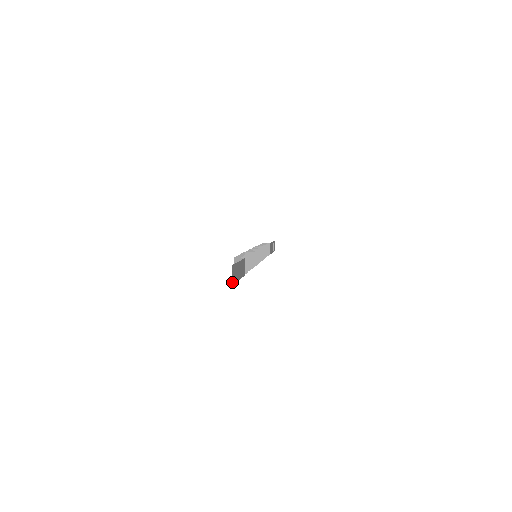
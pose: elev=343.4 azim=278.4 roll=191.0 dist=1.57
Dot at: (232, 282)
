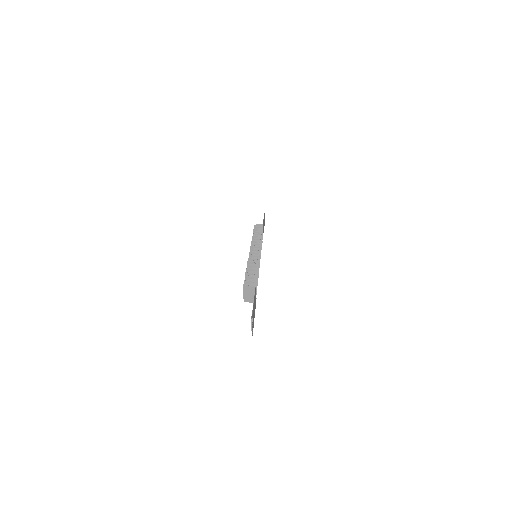
Dot at: (252, 334)
